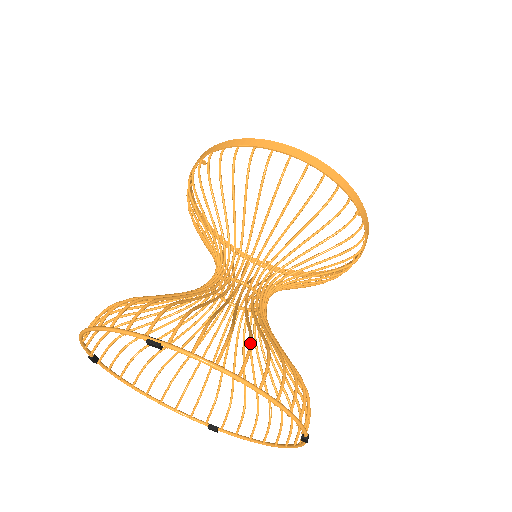
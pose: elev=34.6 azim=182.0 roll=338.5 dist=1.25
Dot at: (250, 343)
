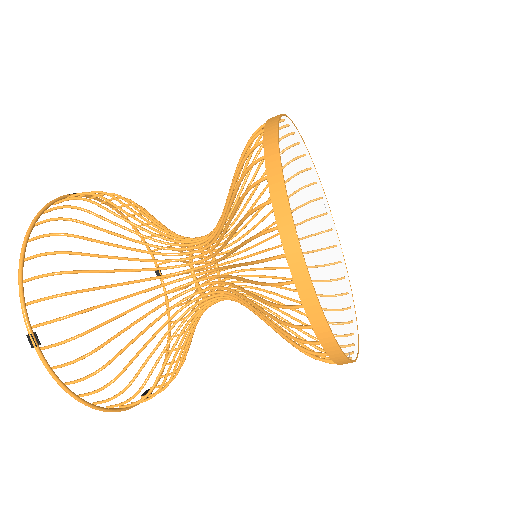
Dot at: (108, 385)
